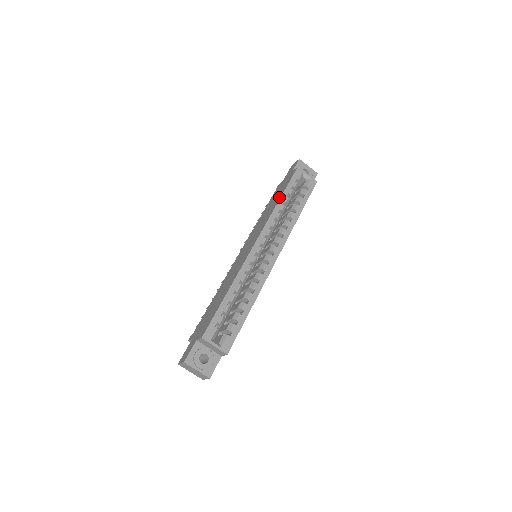
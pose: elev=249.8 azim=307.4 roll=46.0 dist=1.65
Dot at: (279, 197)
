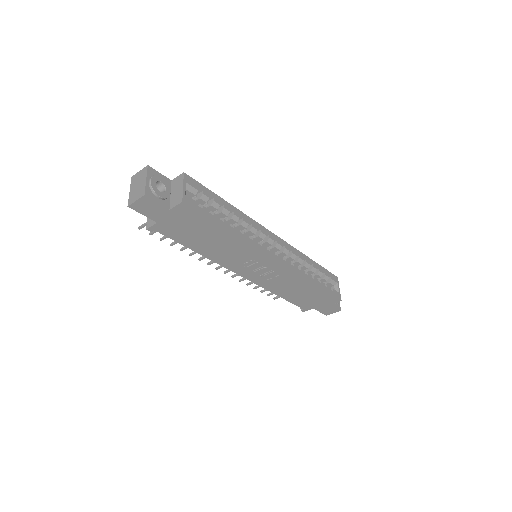
Dot at: occluded
